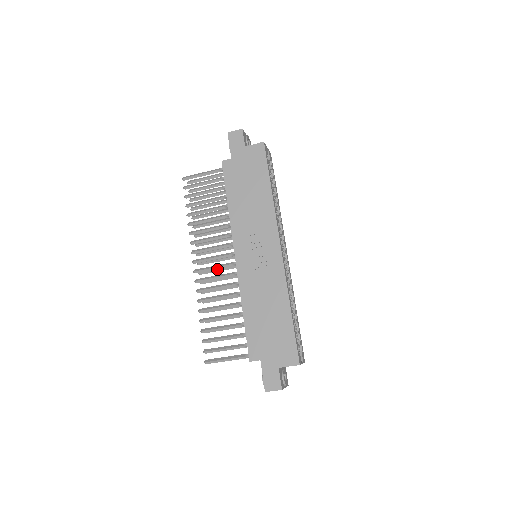
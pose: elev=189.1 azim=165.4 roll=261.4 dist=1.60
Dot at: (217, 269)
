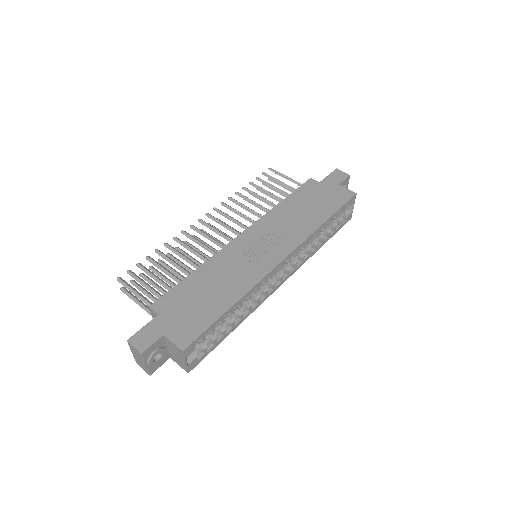
Dot at: (216, 239)
